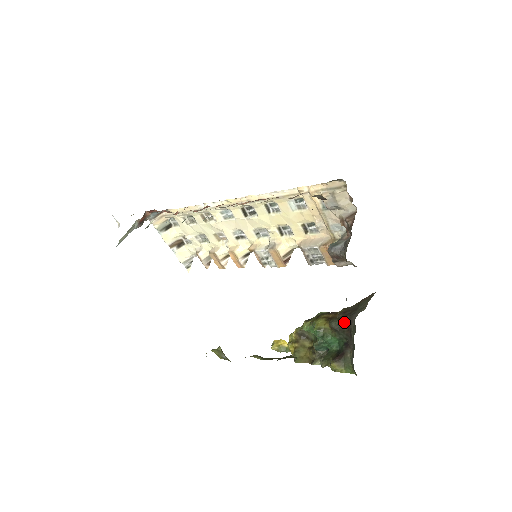
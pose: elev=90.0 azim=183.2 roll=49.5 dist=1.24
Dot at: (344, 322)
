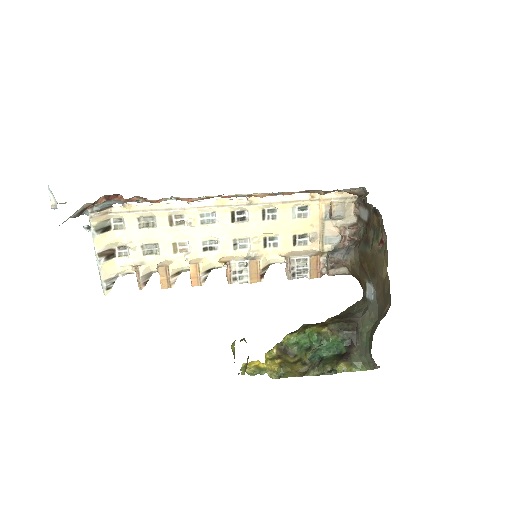
Dot at: (347, 322)
